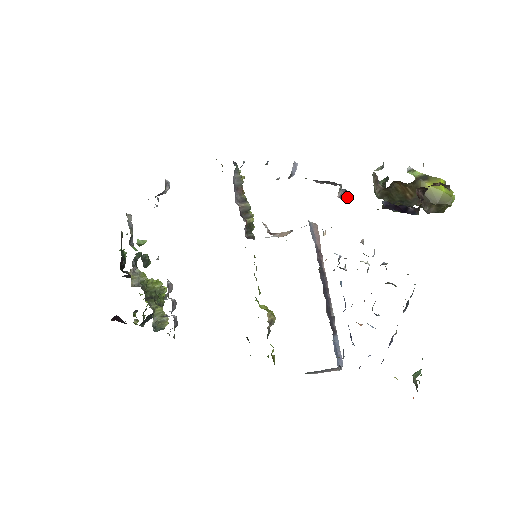
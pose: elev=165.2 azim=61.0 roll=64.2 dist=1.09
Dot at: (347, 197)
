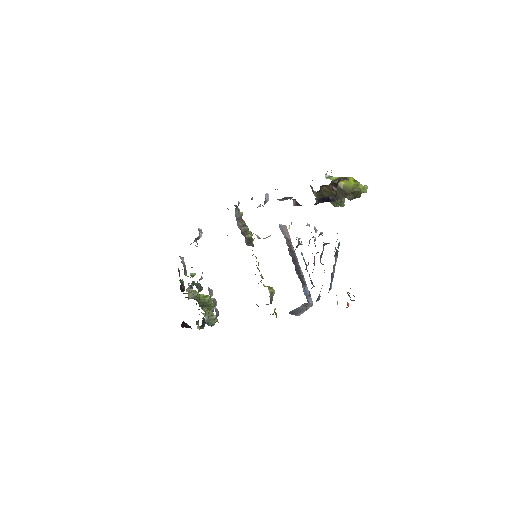
Dot at: (298, 203)
